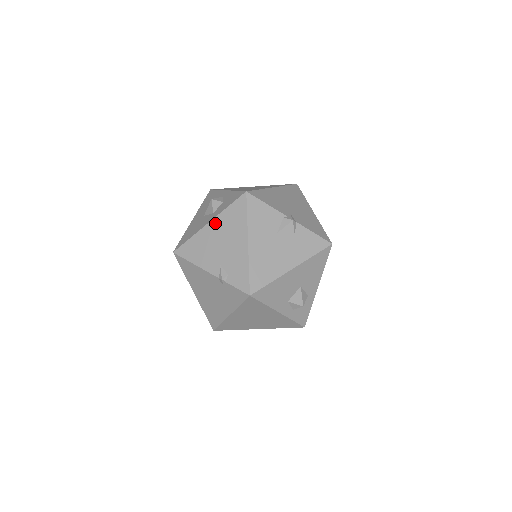
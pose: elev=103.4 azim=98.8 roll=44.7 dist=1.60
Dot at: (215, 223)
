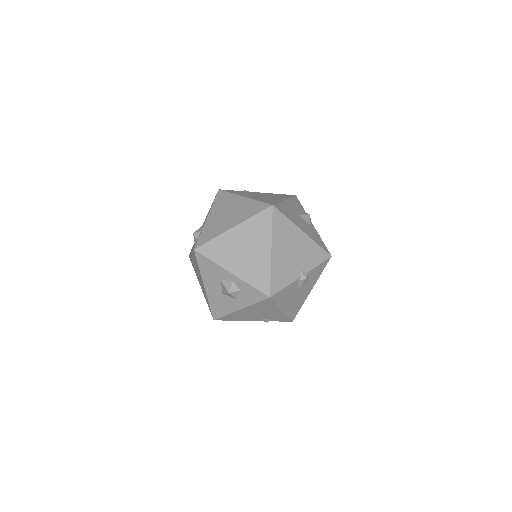
Dot at: (247, 309)
